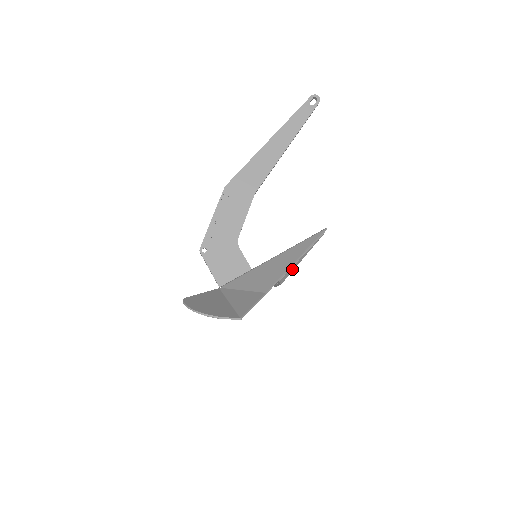
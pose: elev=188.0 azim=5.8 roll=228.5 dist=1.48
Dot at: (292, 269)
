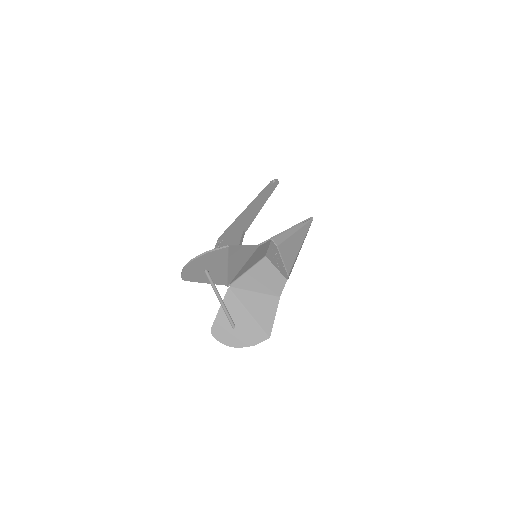
Dot at: (285, 236)
